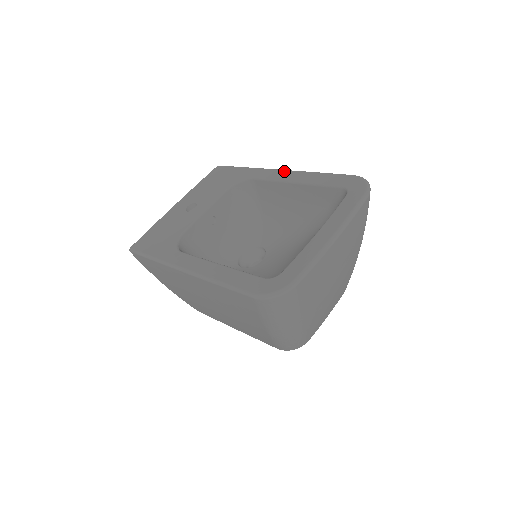
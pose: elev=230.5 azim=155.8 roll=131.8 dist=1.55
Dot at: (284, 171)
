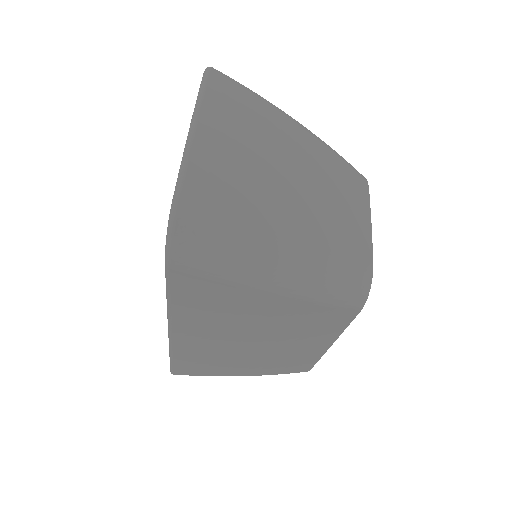
Dot at: occluded
